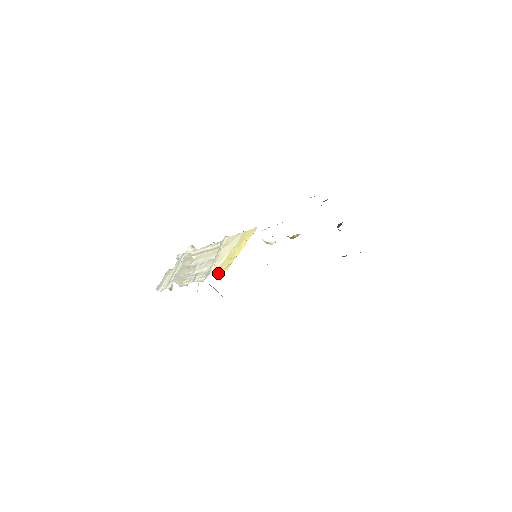
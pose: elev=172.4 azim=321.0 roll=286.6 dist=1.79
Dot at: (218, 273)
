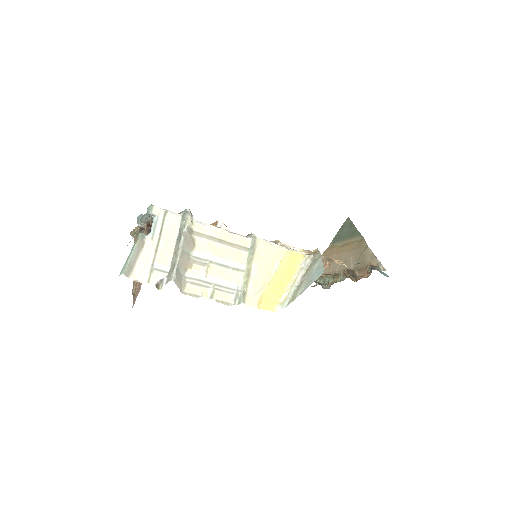
Dot at: (259, 308)
